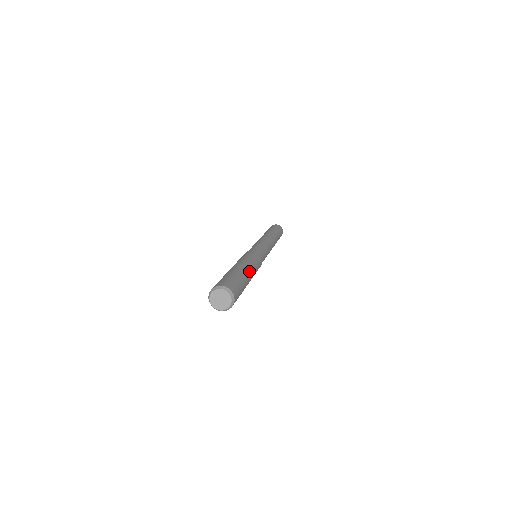
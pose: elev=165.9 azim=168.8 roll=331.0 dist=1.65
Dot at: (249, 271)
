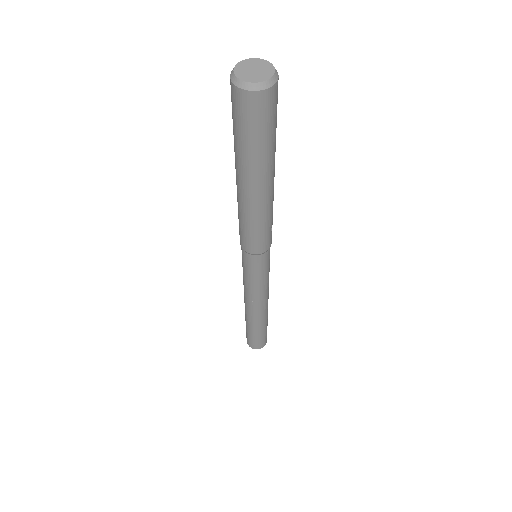
Dot at: occluded
